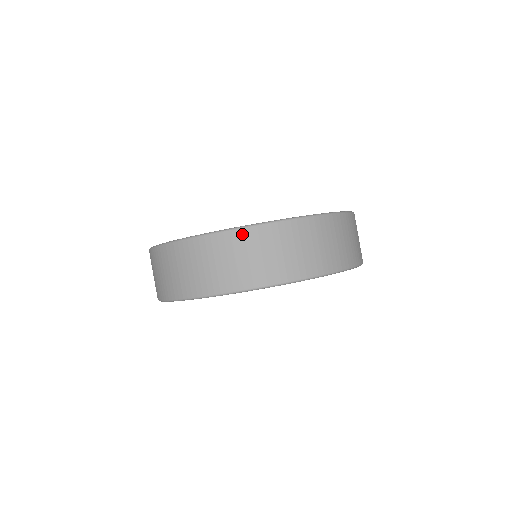
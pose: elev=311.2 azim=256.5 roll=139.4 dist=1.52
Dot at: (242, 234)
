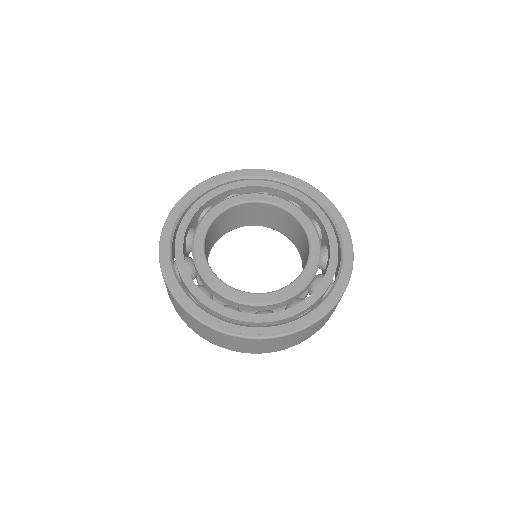
Dot at: (220, 334)
